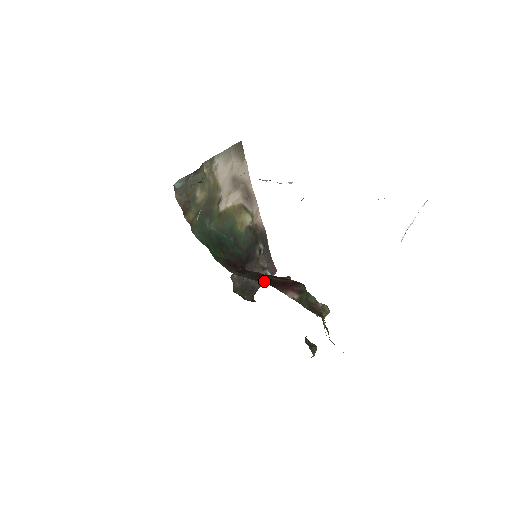
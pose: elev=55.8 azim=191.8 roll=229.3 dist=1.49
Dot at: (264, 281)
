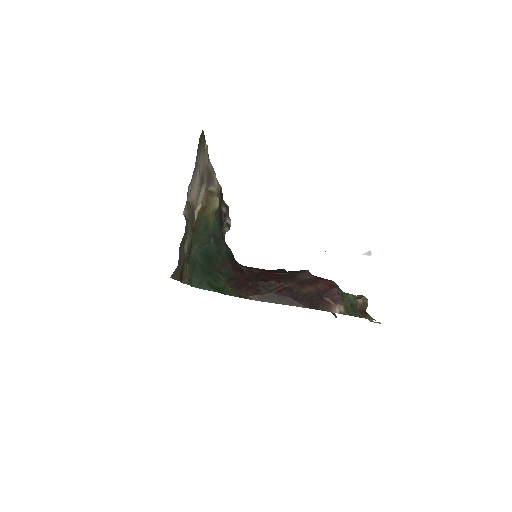
Dot at: (300, 303)
